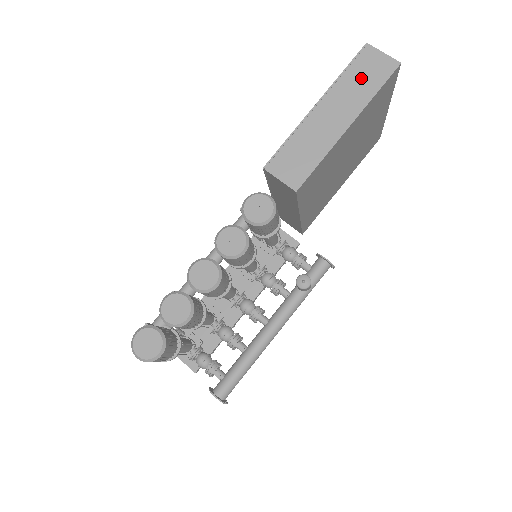
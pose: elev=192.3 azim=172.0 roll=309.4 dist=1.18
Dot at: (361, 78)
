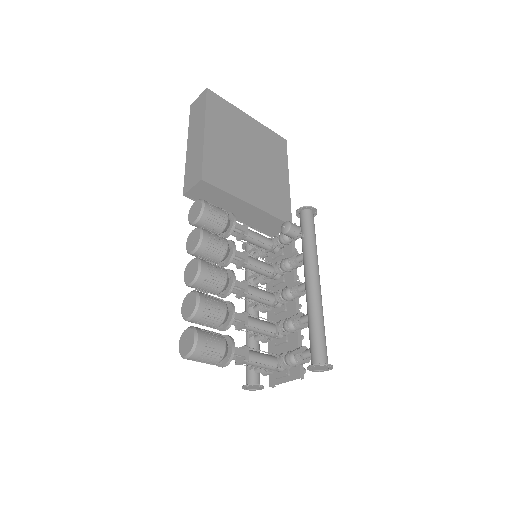
Dot at: (196, 114)
